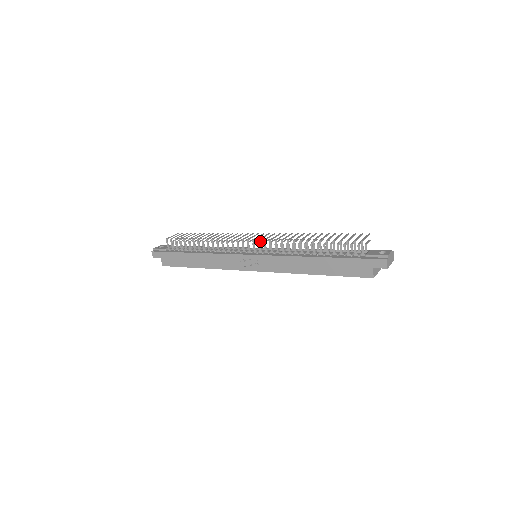
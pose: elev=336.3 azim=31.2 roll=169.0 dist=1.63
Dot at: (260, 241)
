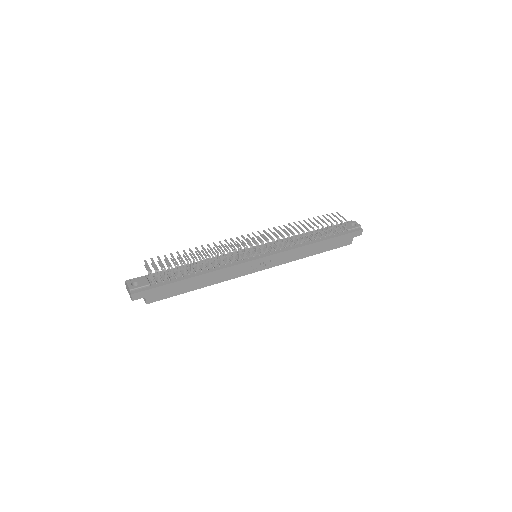
Dot at: occluded
